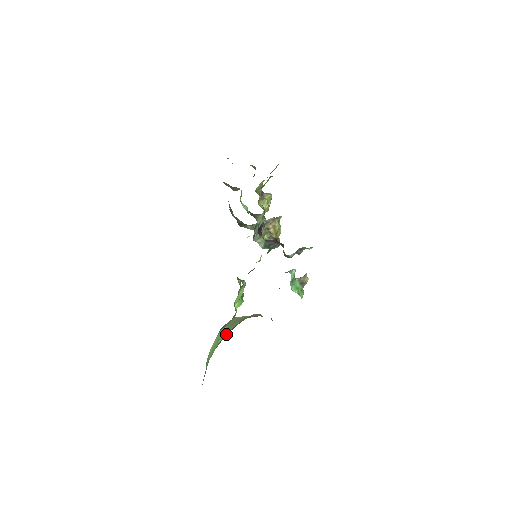
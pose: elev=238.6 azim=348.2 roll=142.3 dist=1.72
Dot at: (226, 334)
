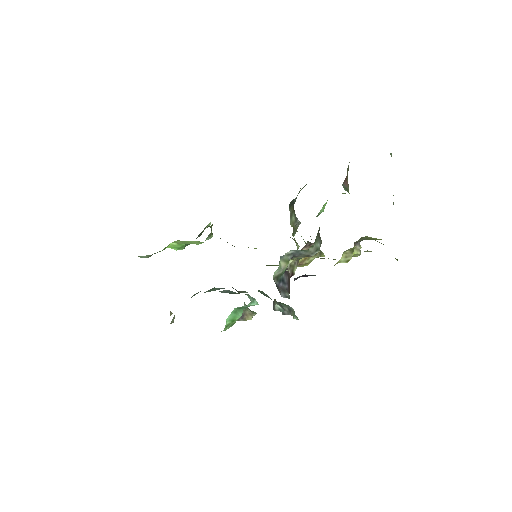
Dot at: occluded
